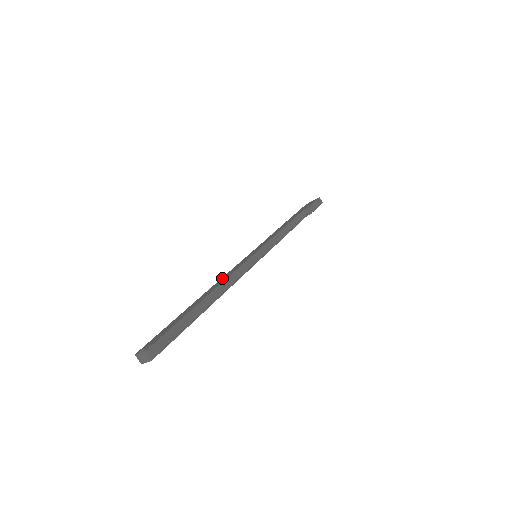
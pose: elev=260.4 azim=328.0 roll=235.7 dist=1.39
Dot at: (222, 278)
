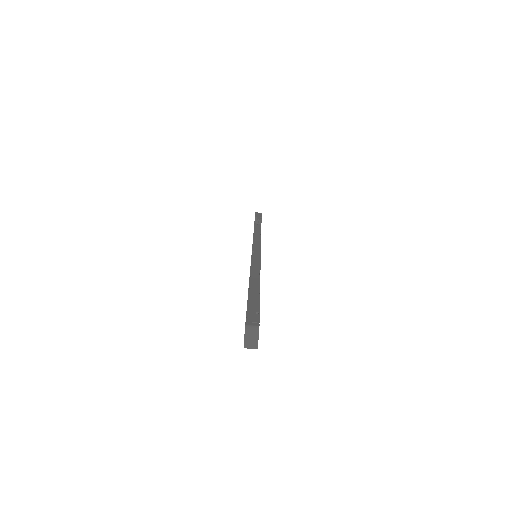
Dot at: occluded
